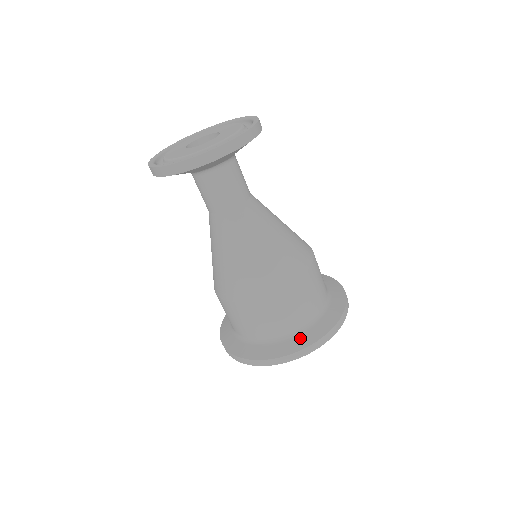
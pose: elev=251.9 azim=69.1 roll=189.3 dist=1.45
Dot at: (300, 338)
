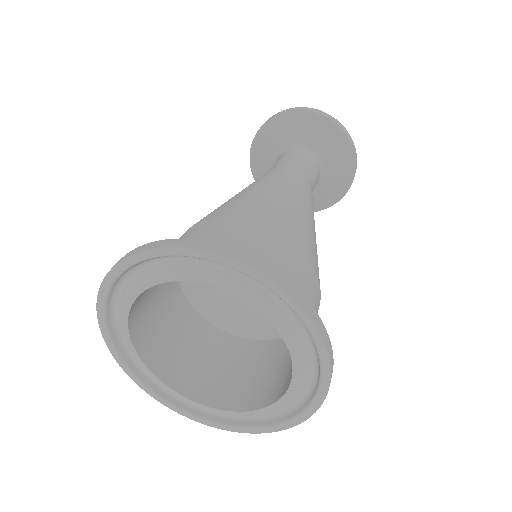
Dot at: occluded
